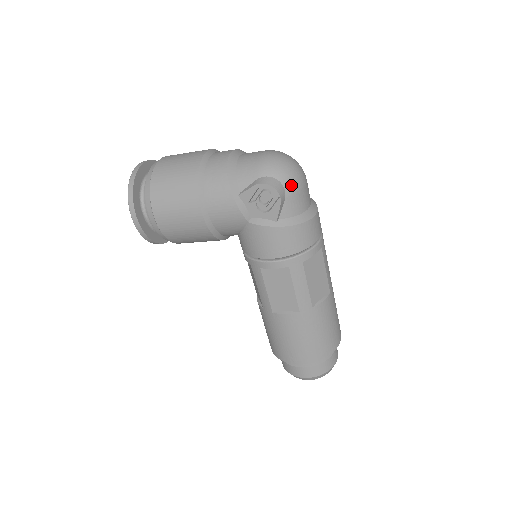
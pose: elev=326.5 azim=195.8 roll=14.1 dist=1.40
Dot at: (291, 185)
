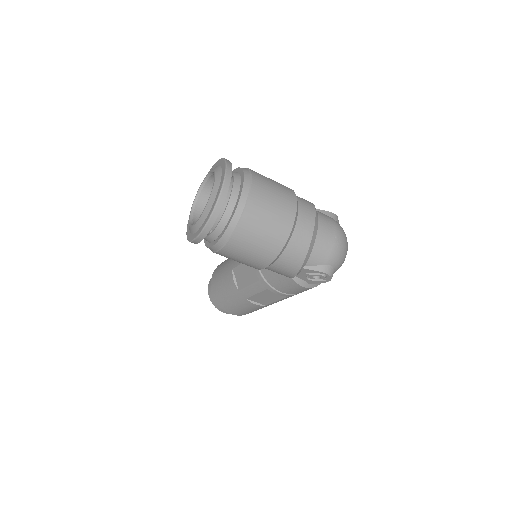
Dot at: occluded
